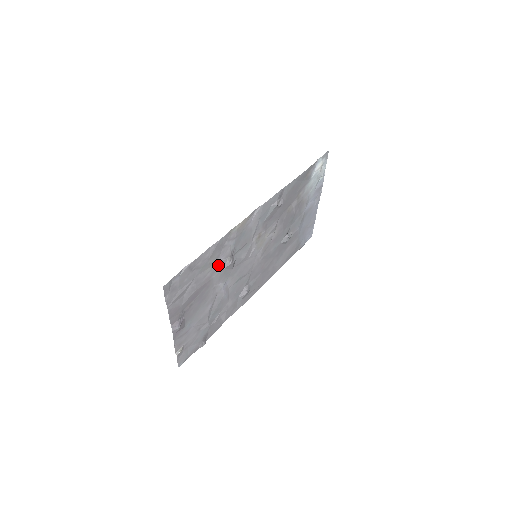
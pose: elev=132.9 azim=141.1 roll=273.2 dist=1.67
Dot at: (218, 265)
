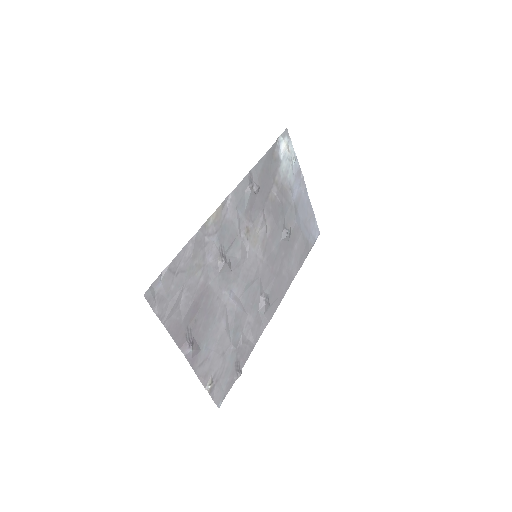
Dot at: (209, 268)
